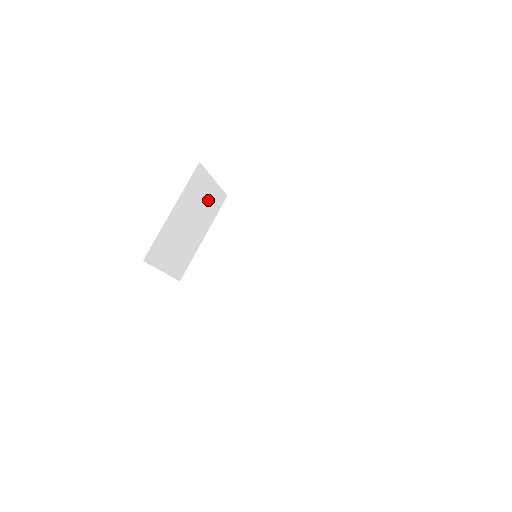
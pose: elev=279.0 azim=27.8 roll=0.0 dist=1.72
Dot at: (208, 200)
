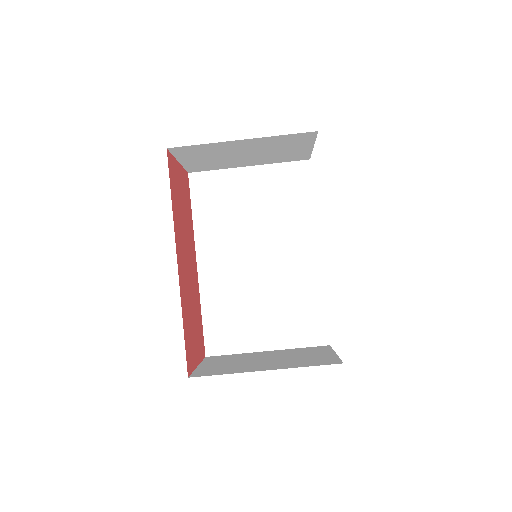
Dot at: (288, 152)
